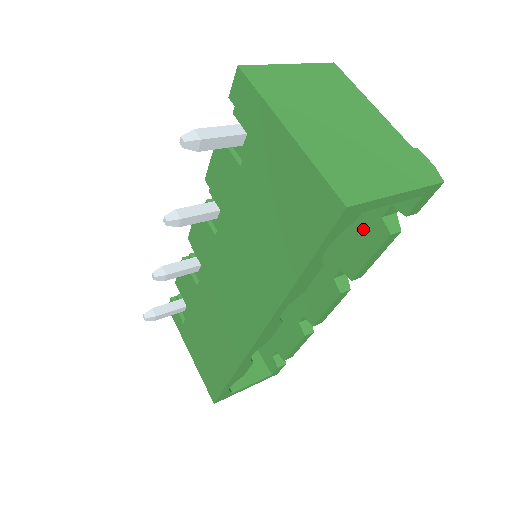
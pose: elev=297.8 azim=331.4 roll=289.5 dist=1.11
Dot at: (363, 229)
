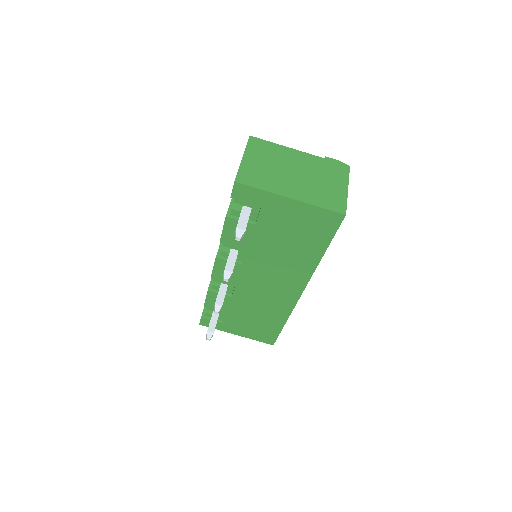
Dot at: occluded
